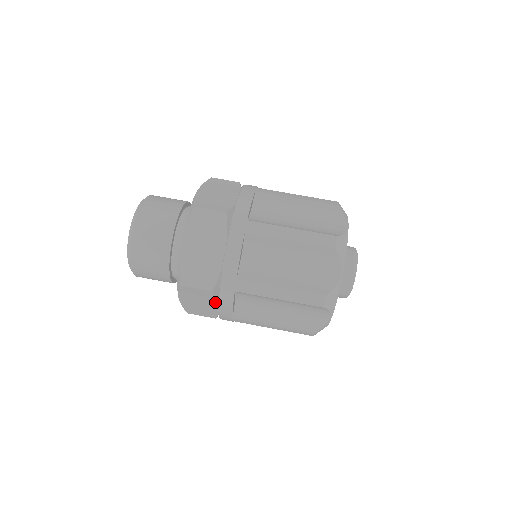
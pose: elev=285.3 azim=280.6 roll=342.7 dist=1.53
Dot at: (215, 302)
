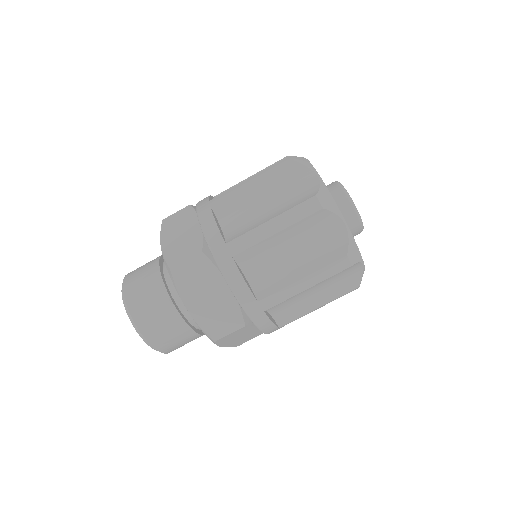
Dot at: (254, 328)
